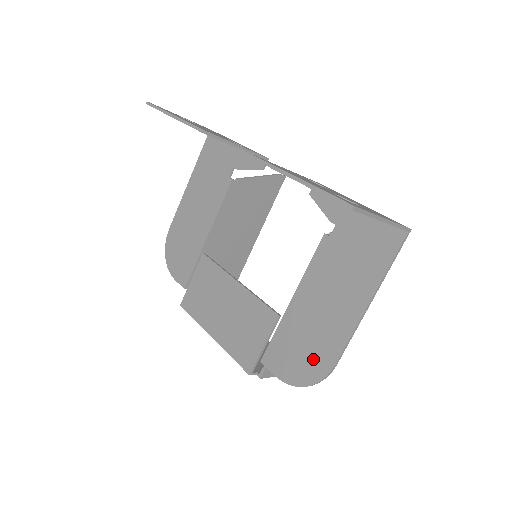
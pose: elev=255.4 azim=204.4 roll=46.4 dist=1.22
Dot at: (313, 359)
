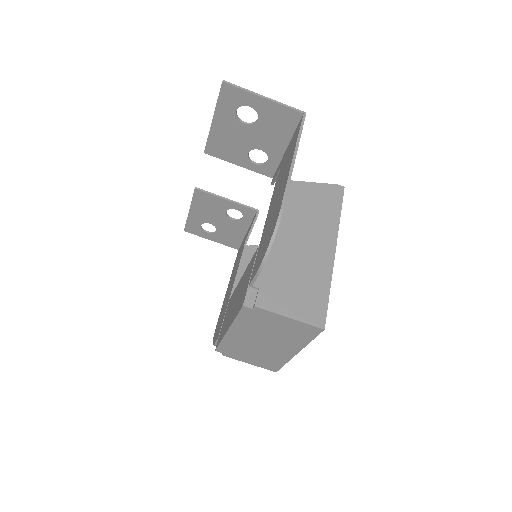
Dot at: (272, 226)
